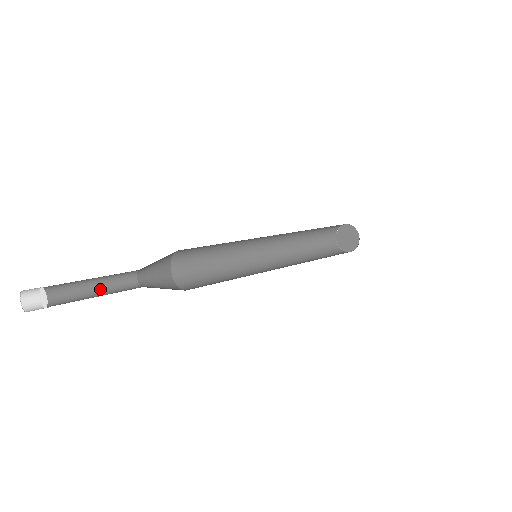
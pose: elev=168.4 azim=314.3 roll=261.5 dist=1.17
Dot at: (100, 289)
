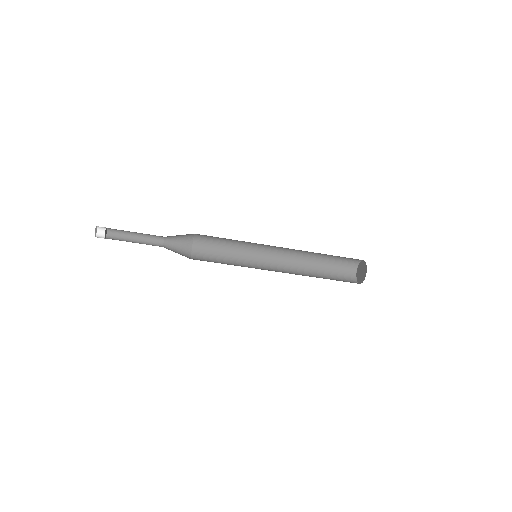
Dot at: (139, 240)
